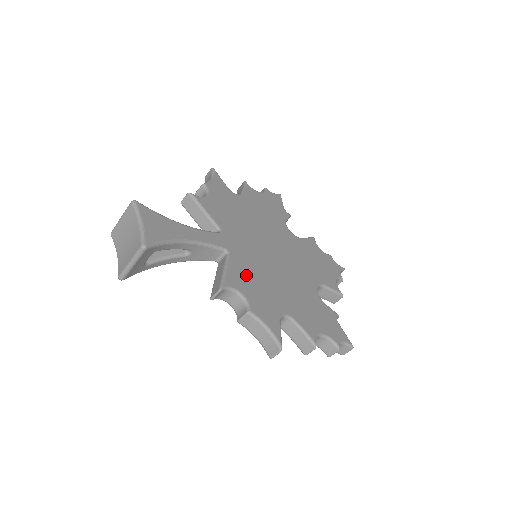
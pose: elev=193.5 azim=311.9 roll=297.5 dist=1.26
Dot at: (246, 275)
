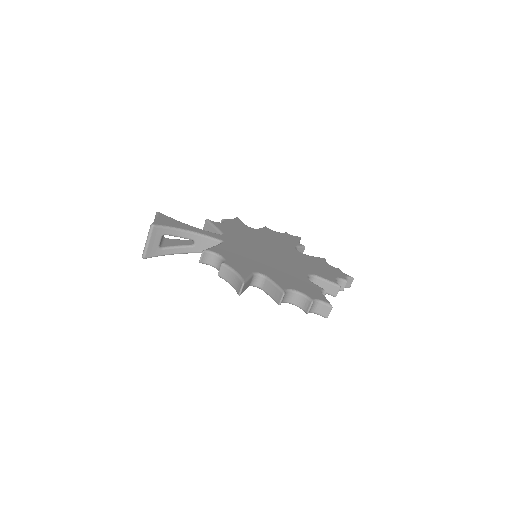
Dot at: (233, 252)
